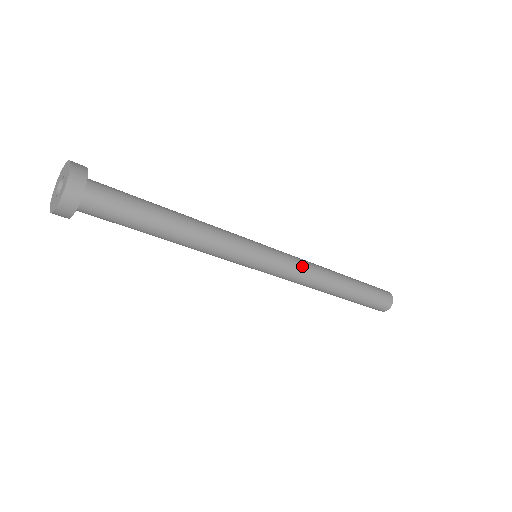
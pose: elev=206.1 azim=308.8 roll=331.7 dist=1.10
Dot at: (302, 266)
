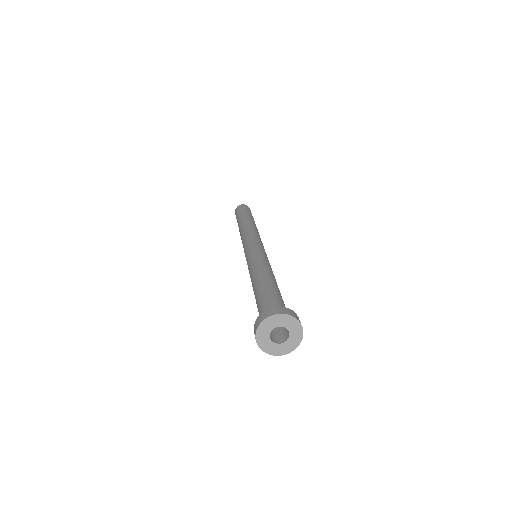
Dot at: occluded
